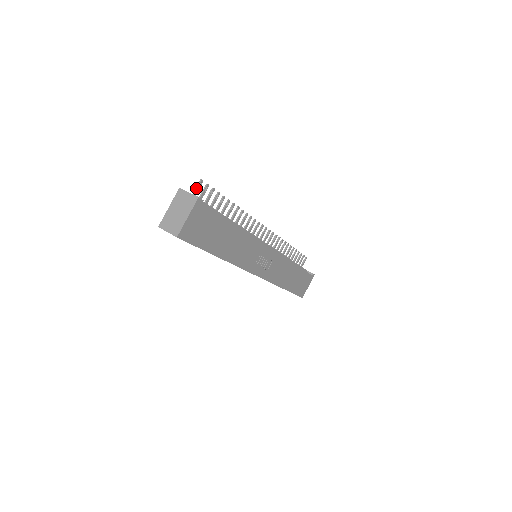
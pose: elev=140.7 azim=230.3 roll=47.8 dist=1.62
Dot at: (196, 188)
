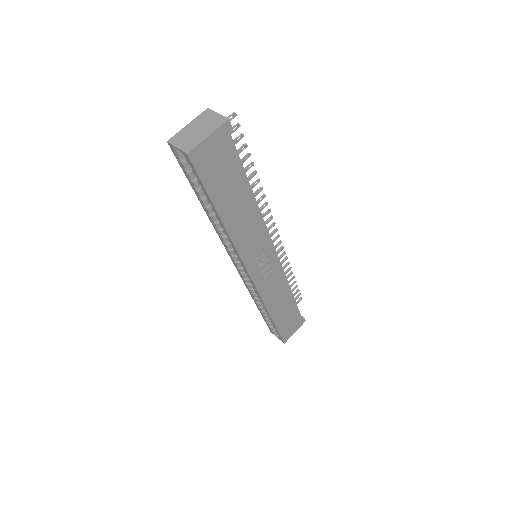
Dot at: occluded
